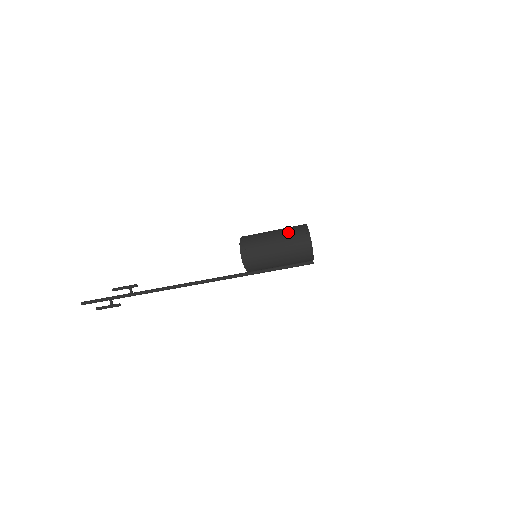
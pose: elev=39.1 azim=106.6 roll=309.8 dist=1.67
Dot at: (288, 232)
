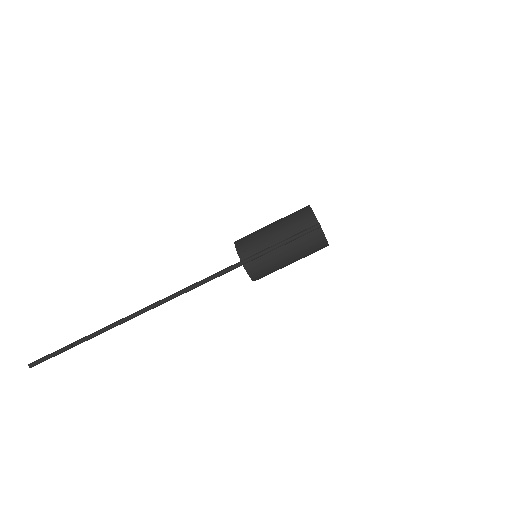
Dot at: occluded
